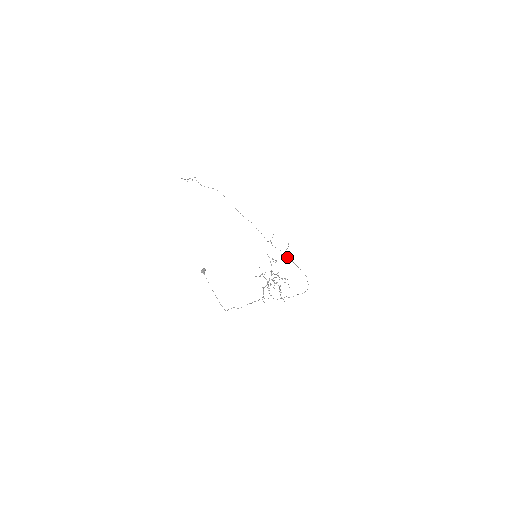
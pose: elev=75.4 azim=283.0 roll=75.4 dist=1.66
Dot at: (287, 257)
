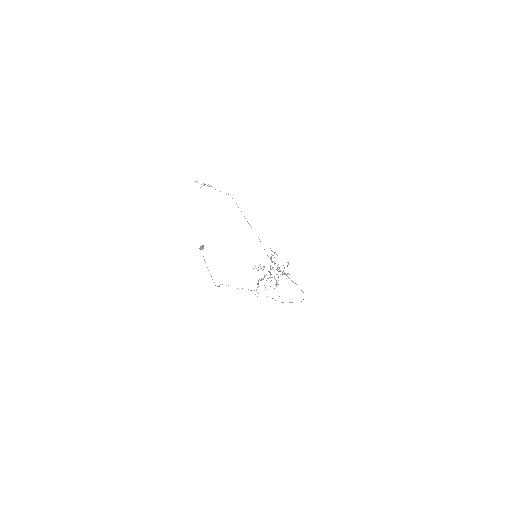
Dot at: occluded
